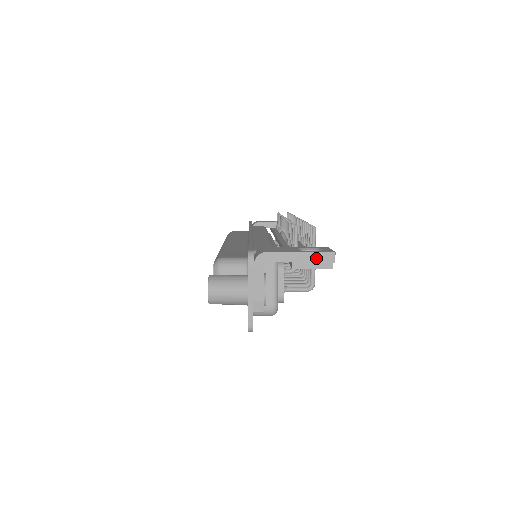
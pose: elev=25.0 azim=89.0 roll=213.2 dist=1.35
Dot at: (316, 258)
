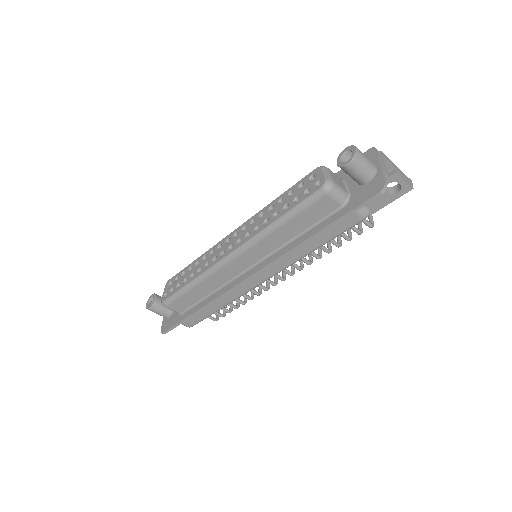
Dot at: (405, 176)
